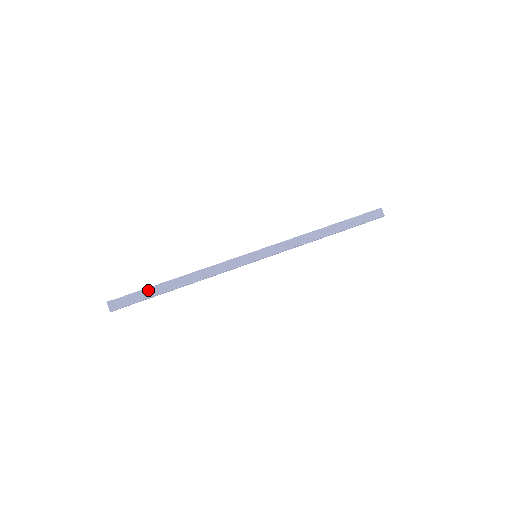
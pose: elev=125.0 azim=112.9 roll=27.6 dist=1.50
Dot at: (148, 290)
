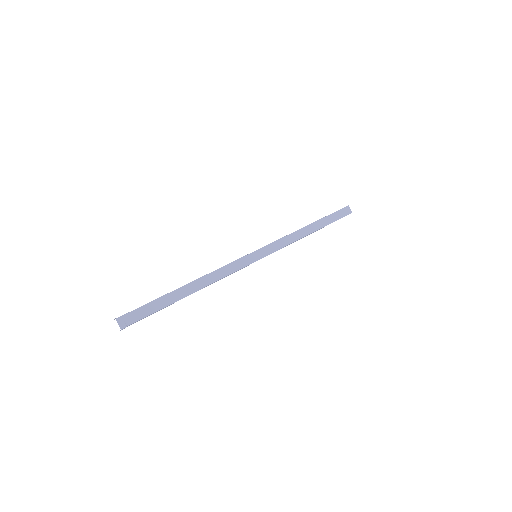
Dot at: (159, 300)
